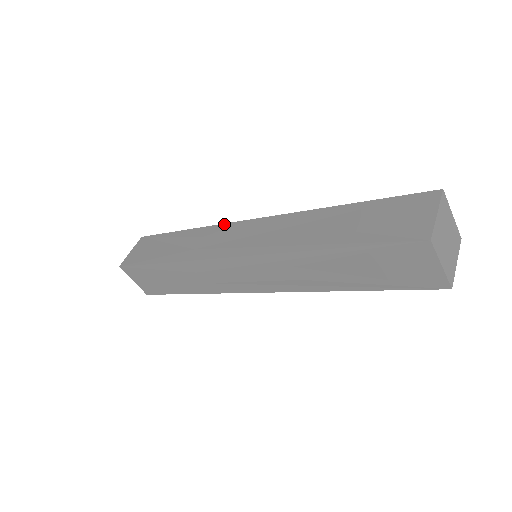
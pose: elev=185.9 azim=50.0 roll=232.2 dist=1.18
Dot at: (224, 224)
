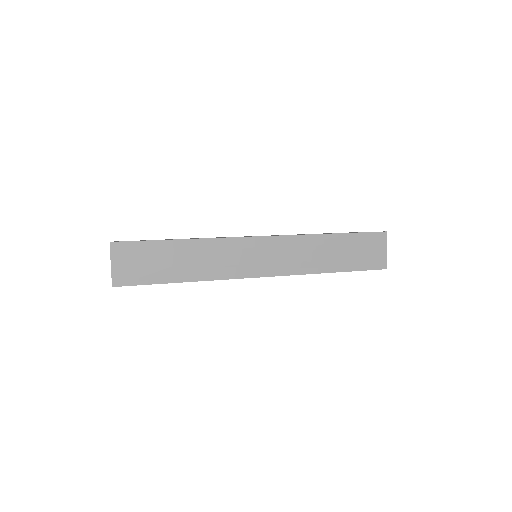
Dot at: occluded
